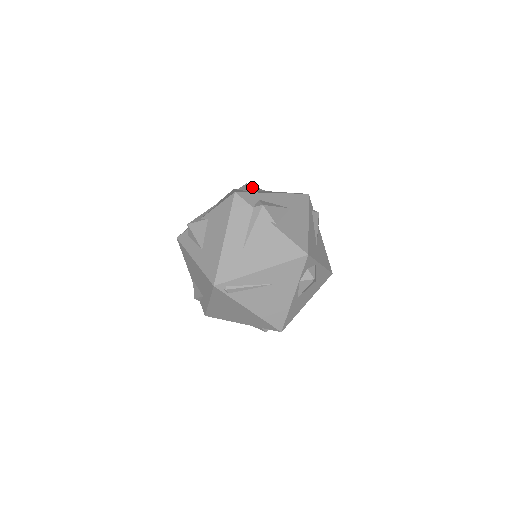
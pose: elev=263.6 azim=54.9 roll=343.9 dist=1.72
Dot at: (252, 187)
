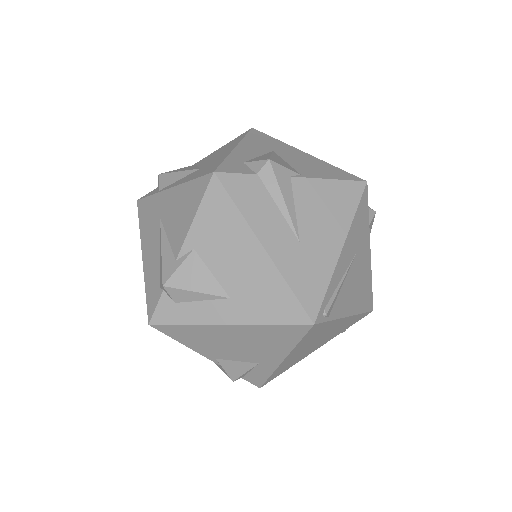
Dot at: (179, 170)
